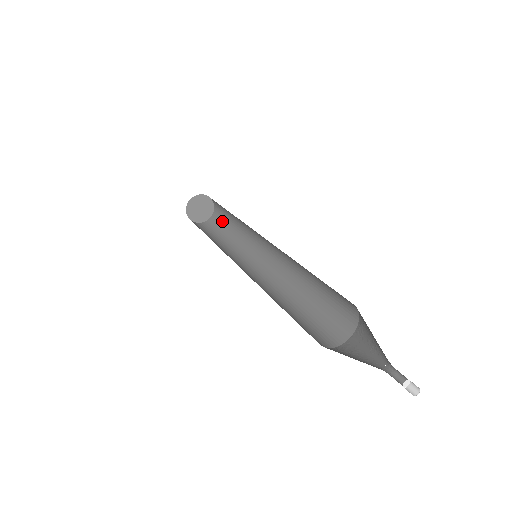
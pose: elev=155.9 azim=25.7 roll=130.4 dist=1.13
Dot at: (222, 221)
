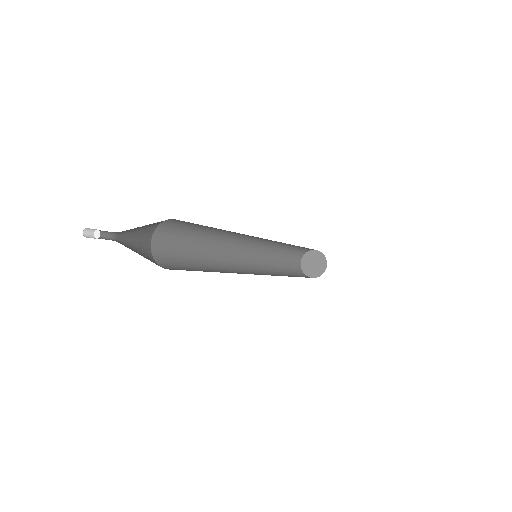
Dot at: occluded
